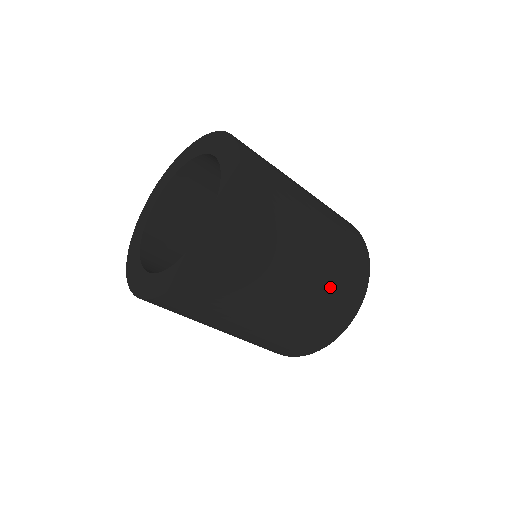
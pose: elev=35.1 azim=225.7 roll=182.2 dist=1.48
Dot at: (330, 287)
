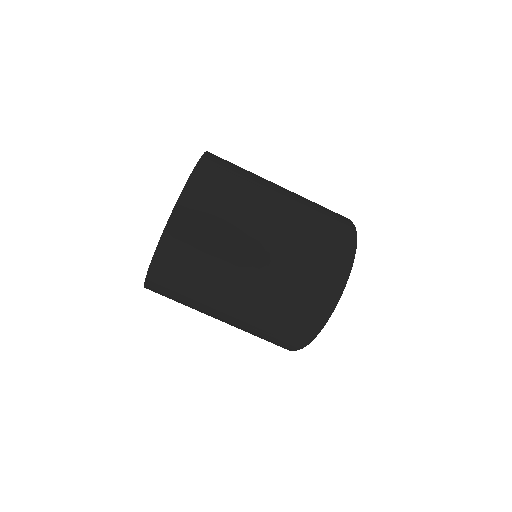
Dot at: (290, 280)
